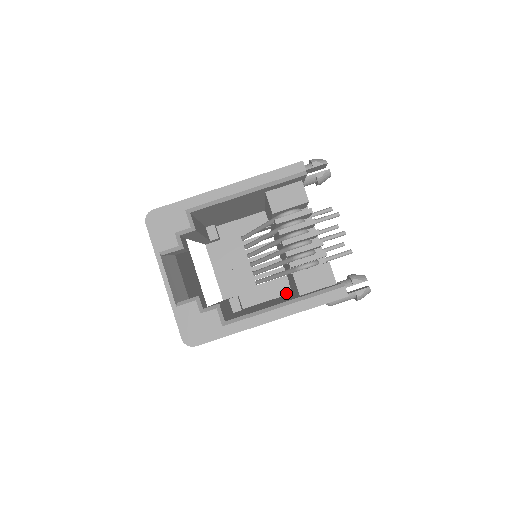
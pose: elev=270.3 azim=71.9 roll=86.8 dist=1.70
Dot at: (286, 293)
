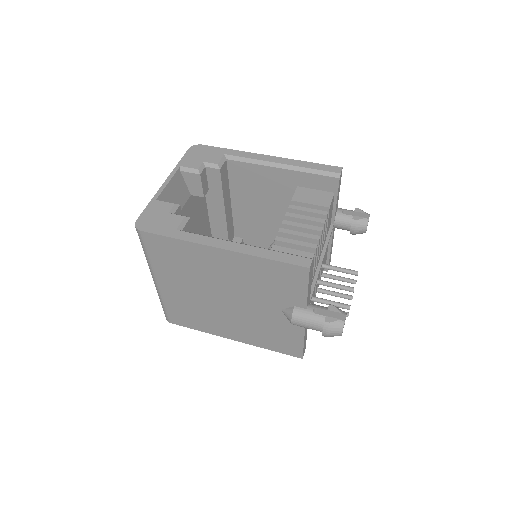
Dot at: occluded
